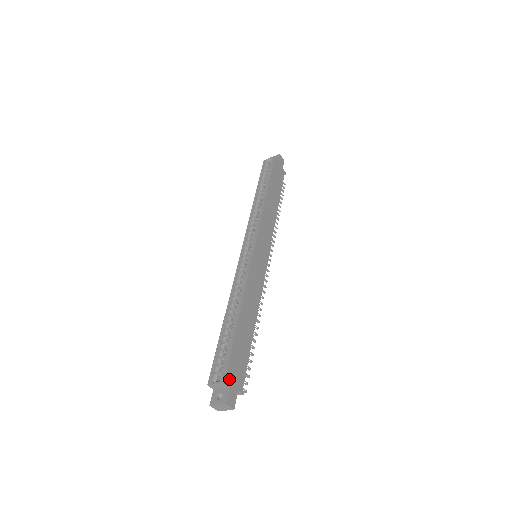
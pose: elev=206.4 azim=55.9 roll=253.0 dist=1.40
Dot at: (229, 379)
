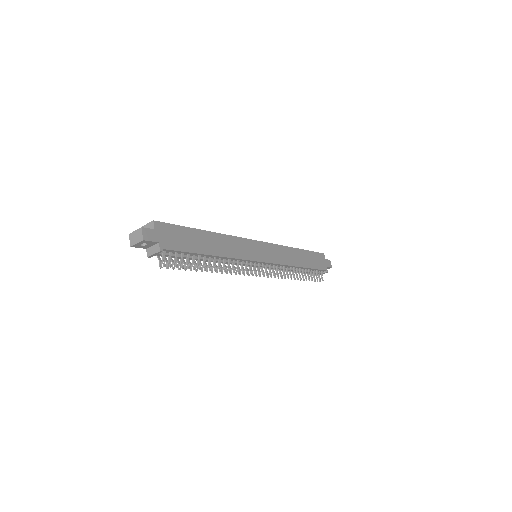
Dot at: (160, 227)
